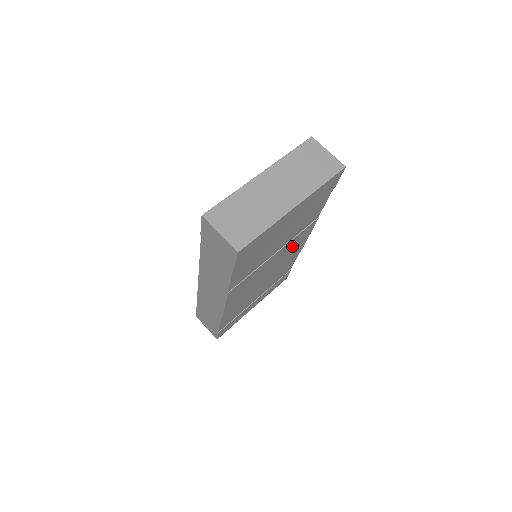
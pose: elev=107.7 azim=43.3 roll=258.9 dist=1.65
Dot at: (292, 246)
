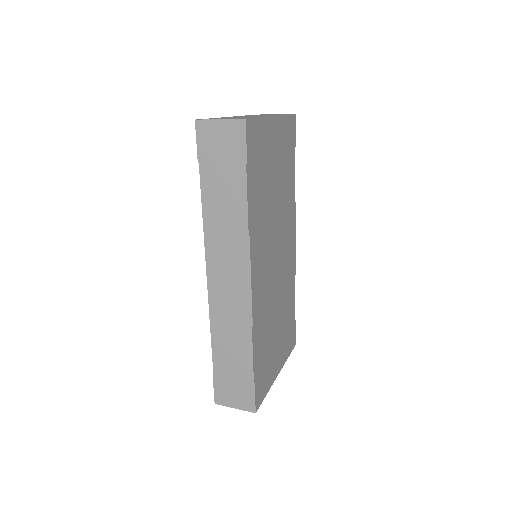
Dot at: (286, 234)
